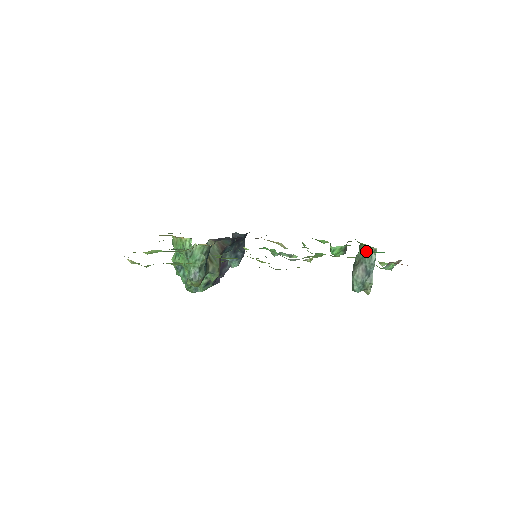
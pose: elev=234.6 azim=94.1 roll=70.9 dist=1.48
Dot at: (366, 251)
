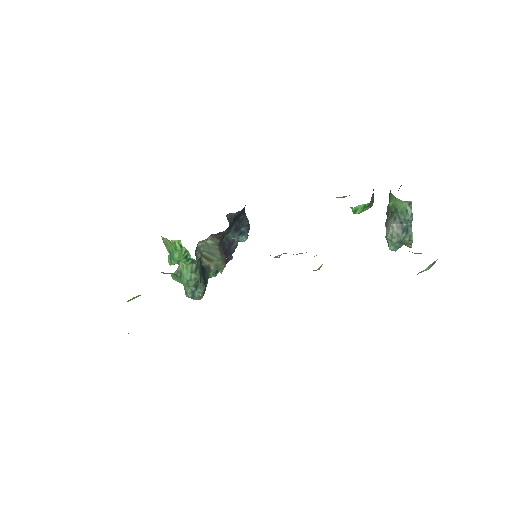
Dot at: (398, 205)
